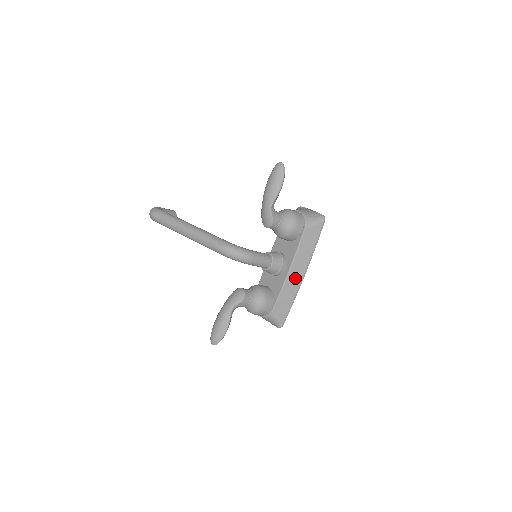
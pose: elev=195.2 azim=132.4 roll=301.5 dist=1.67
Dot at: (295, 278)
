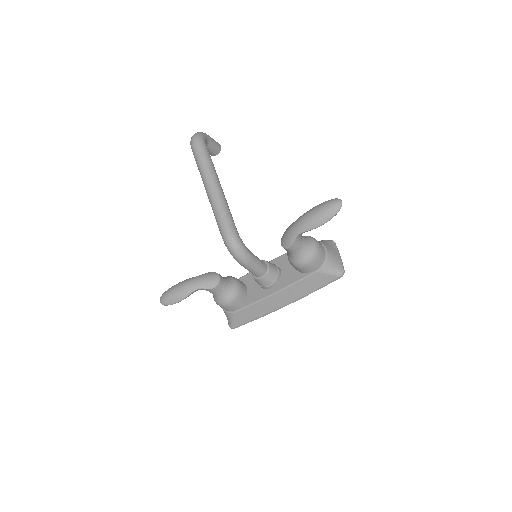
Dot at: (274, 303)
